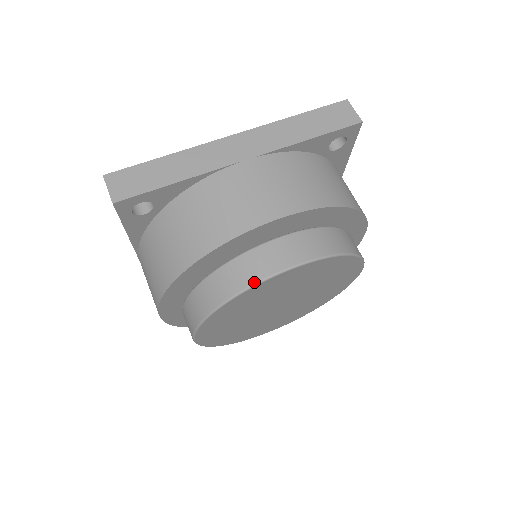
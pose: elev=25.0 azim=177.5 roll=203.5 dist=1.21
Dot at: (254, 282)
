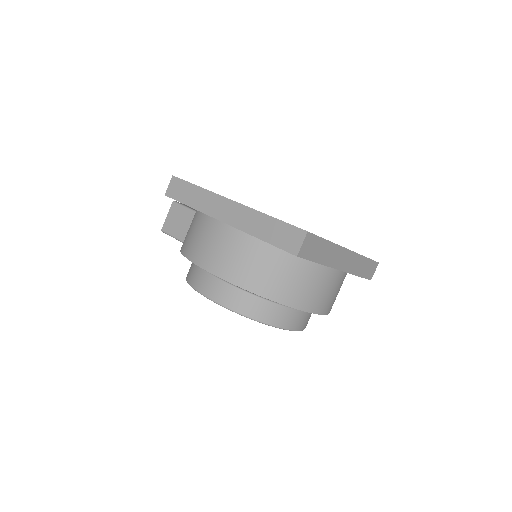
Dot at: (282, 327)
